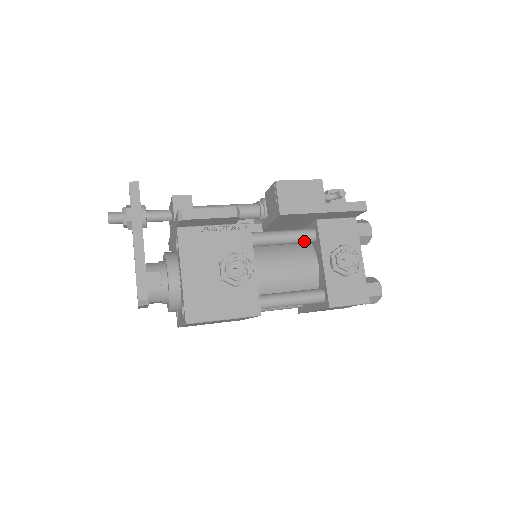
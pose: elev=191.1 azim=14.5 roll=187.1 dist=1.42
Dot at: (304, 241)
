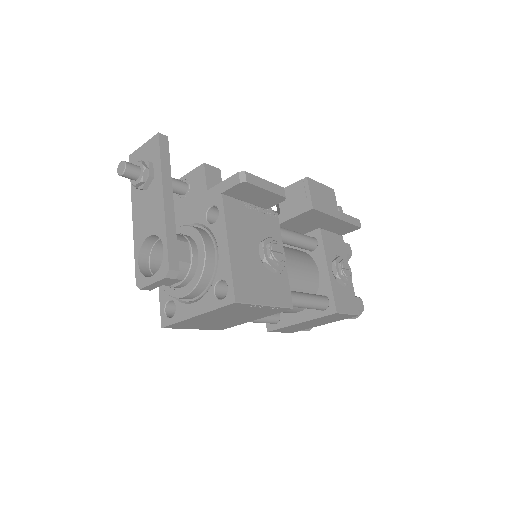
Dot at: (308, 246)
